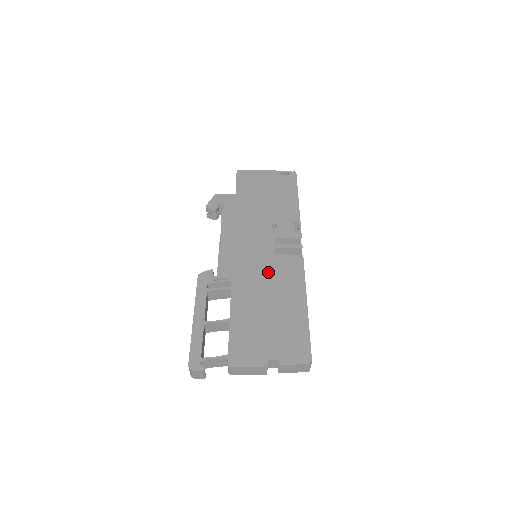
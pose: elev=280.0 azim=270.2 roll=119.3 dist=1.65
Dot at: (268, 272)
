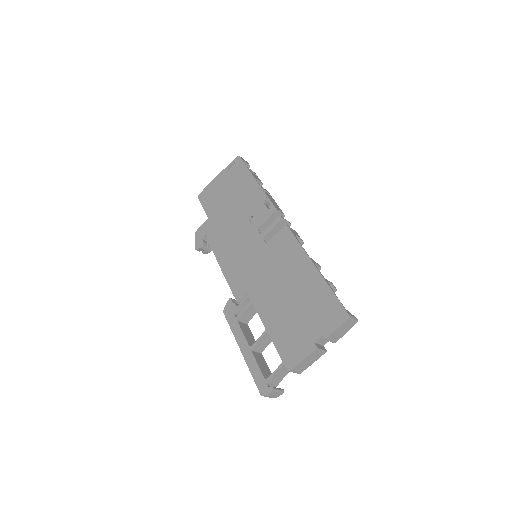
Dot at: (270, 264)
